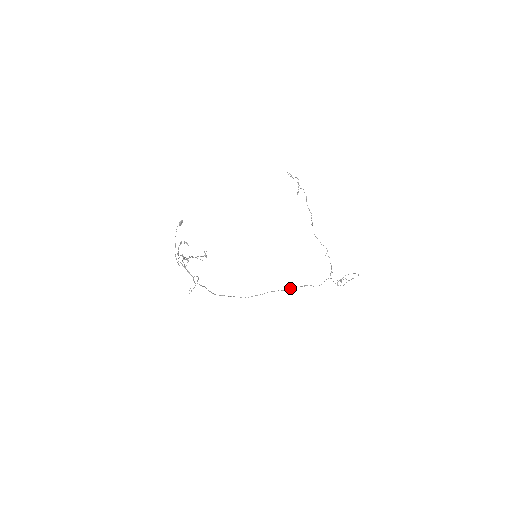
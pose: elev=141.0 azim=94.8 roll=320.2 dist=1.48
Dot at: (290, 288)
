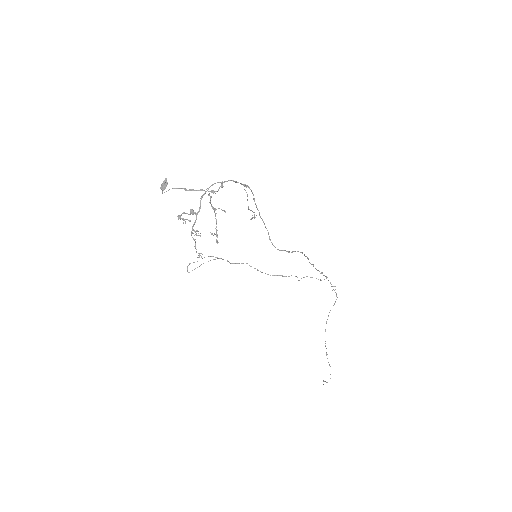
Dot at: occluded
